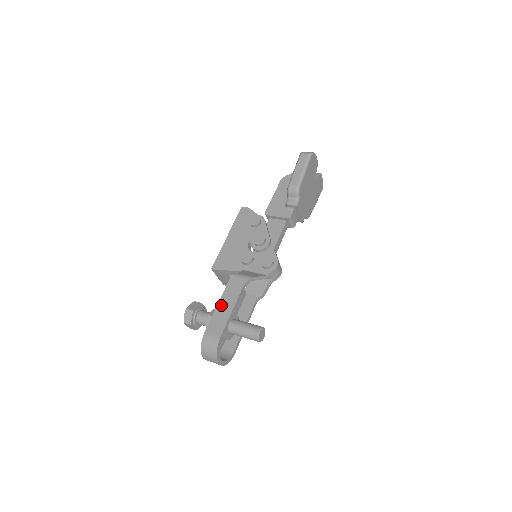
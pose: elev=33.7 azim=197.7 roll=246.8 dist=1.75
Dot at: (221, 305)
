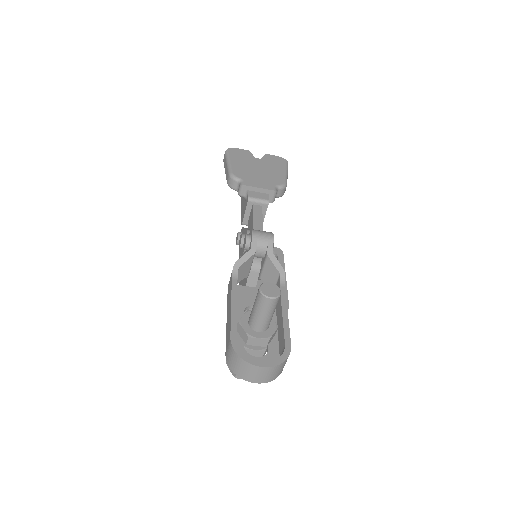
Dot at: (227, 316)
